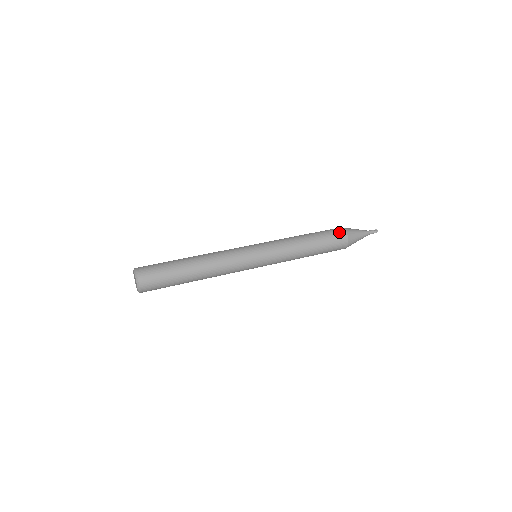
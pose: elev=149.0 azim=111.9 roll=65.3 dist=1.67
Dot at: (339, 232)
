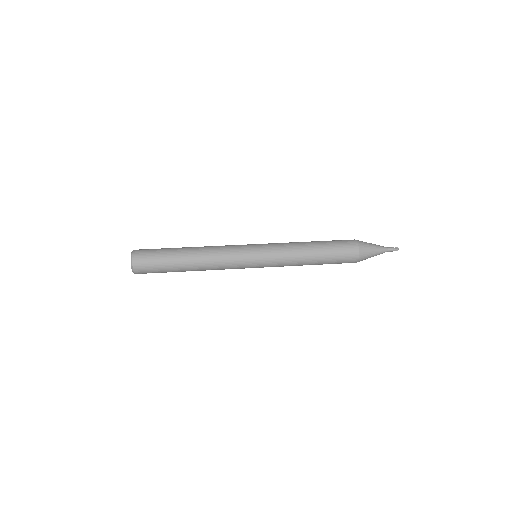
Dot at: (349, 243)
